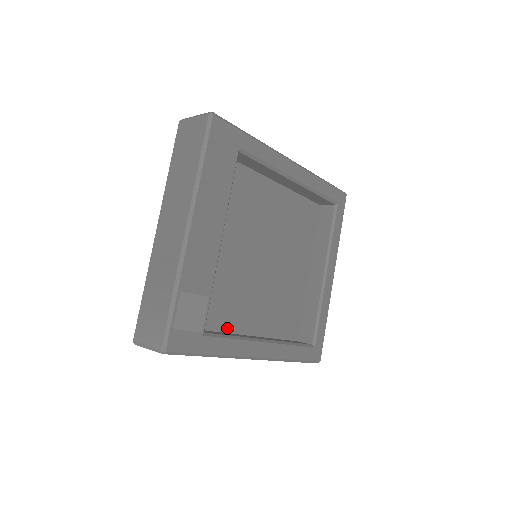
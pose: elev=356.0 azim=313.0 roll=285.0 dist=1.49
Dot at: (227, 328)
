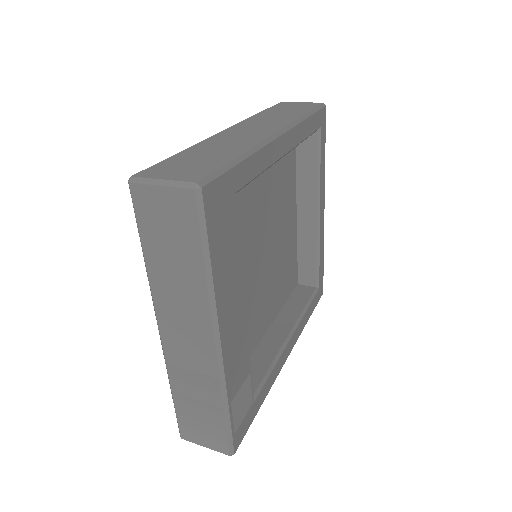
Dot at: (252, 348)
